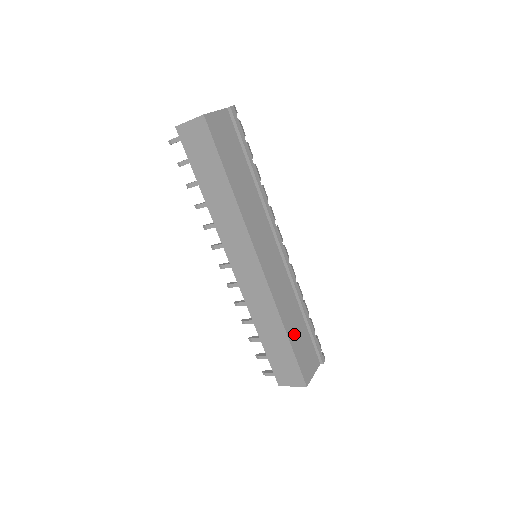
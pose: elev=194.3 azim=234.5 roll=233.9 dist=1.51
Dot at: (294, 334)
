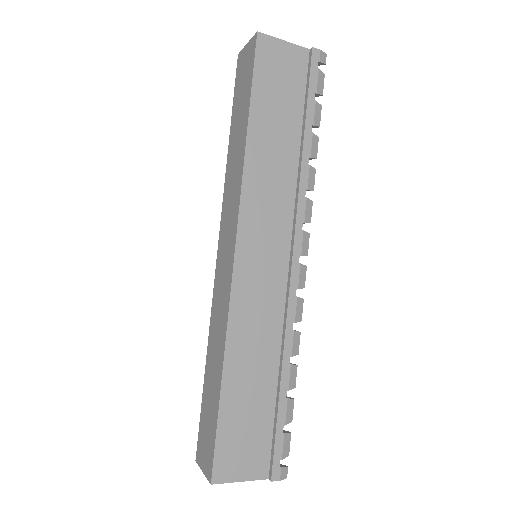
Dot at: (239, 391)
